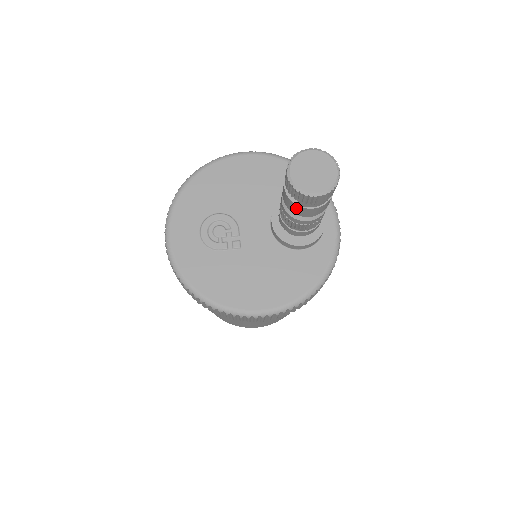
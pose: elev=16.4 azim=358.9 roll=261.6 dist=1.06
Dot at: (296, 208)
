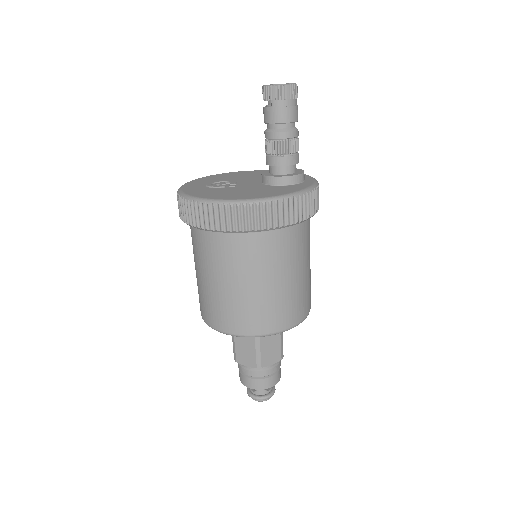
Dot at: (270, 113)
